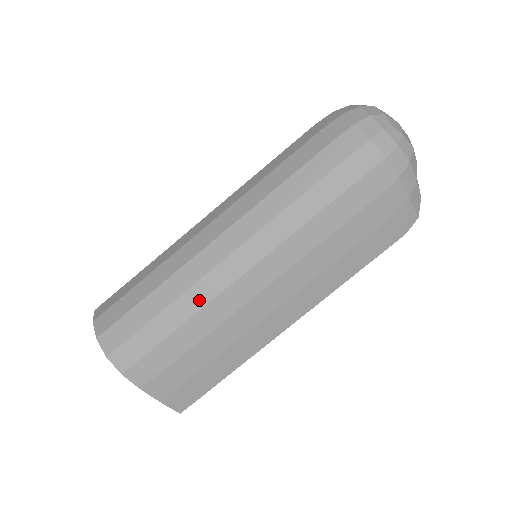
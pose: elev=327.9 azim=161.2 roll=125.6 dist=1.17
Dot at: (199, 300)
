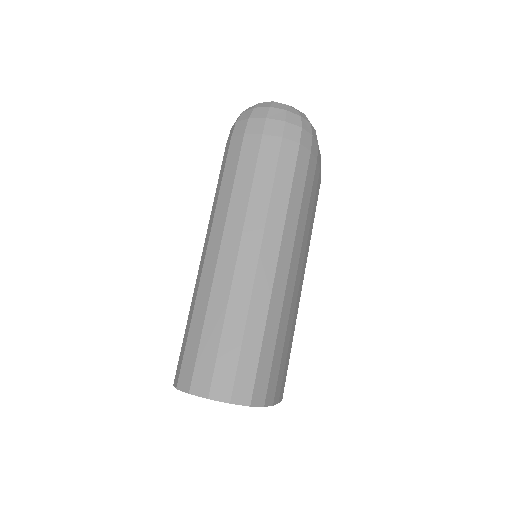
Dot at: (277, 310)
